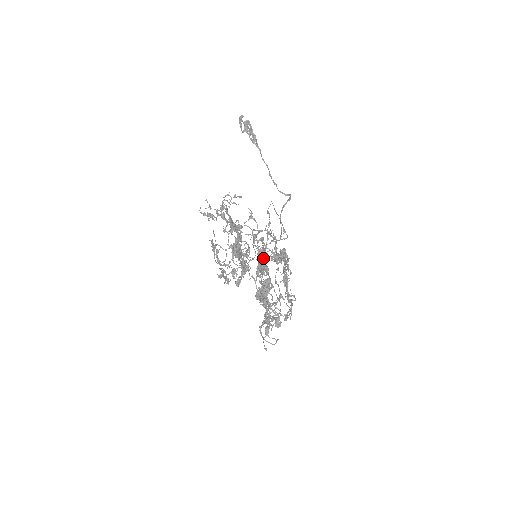
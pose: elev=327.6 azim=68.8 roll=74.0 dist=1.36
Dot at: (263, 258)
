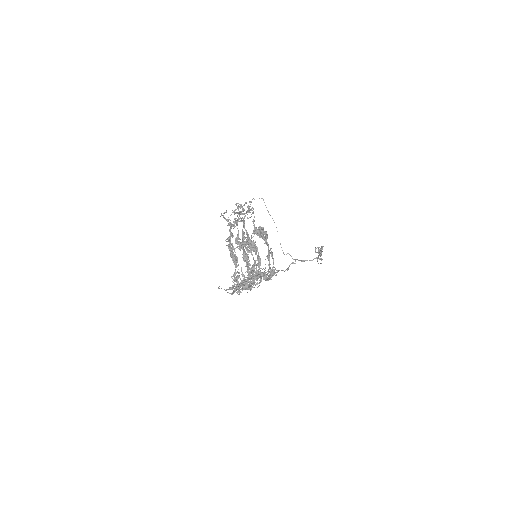
Dot at: (243, 226)
